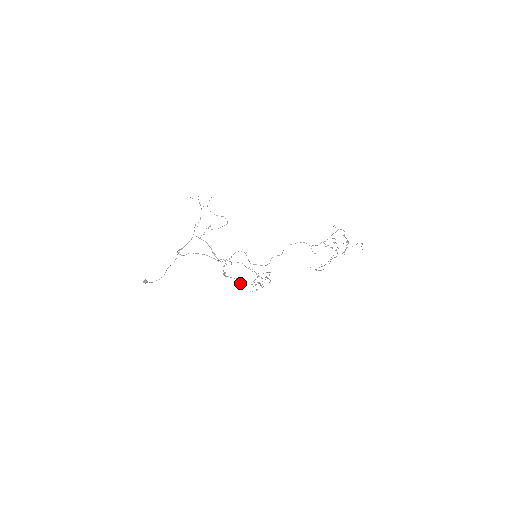
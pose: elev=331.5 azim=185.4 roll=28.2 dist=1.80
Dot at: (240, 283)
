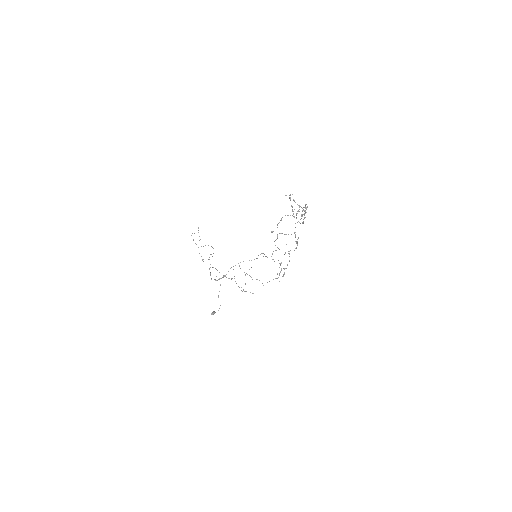
Dot at: (252, 293)
